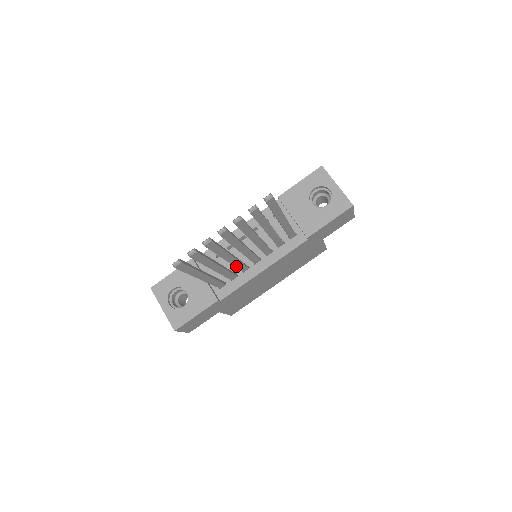
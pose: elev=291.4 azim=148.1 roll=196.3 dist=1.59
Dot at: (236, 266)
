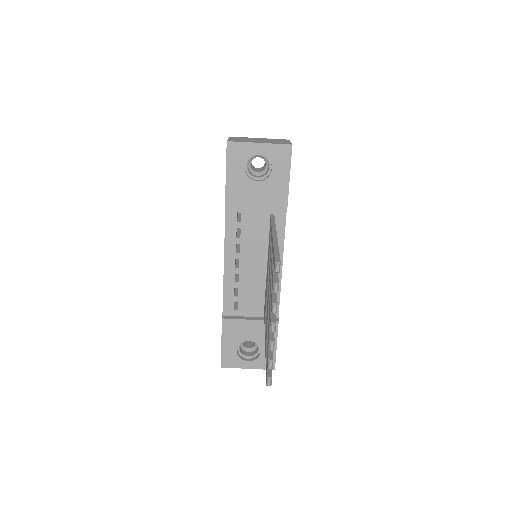
Dot at: occluded
